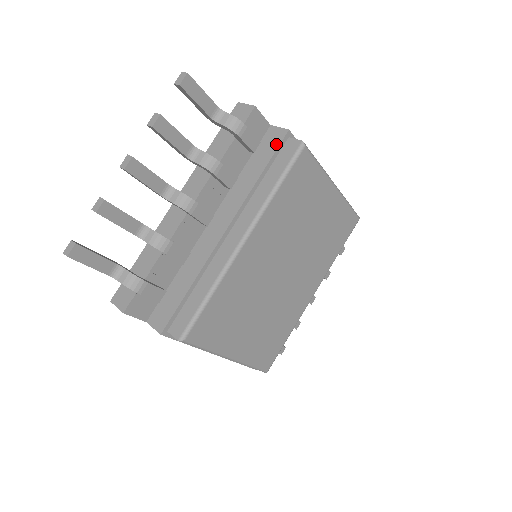
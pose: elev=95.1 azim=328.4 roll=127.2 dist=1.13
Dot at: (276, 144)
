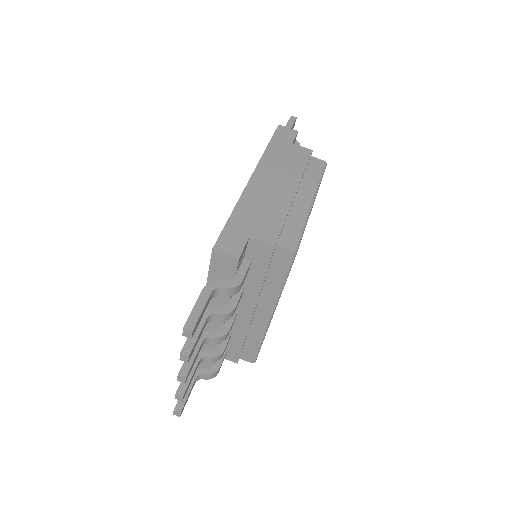
Dot at: (267, 257)
